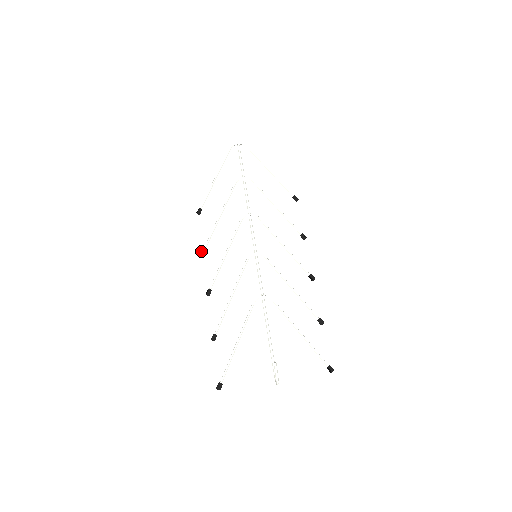
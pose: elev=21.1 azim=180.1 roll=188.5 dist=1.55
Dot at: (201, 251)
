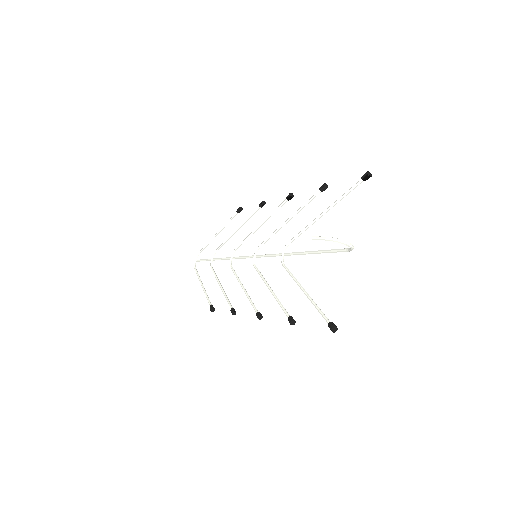
Dot at: occluded
